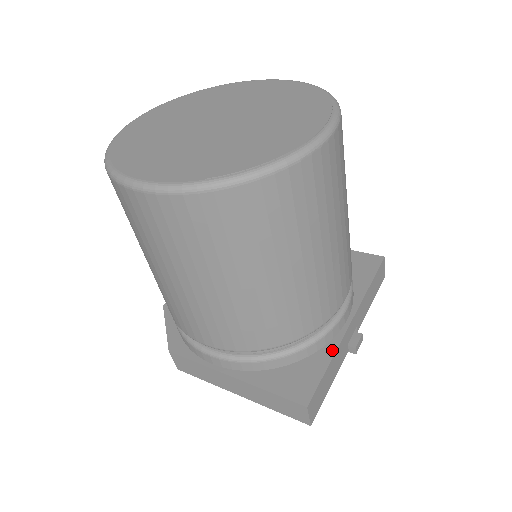
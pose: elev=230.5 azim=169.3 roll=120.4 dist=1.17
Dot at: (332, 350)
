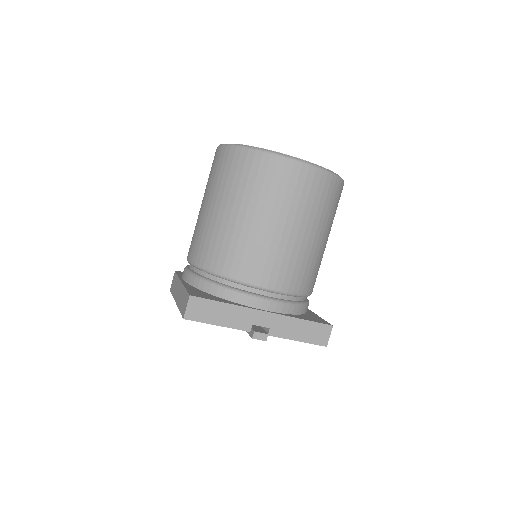
Dot at: (236, 304)
